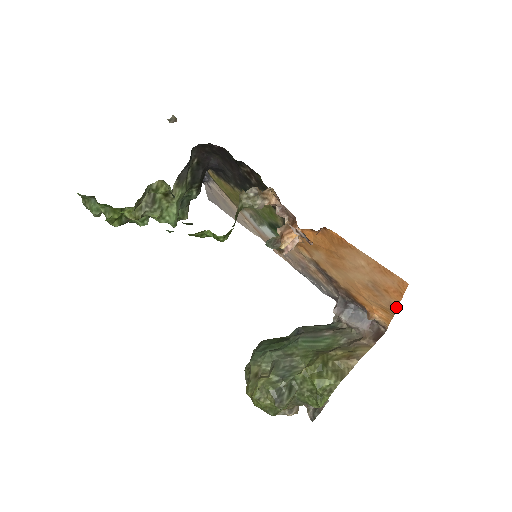
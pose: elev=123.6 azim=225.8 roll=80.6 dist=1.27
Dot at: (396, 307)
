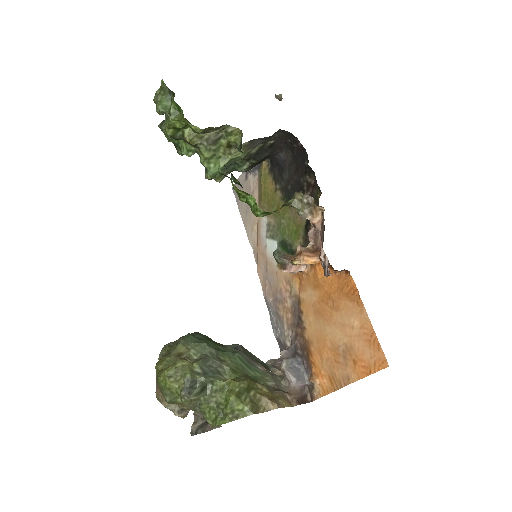
Dot at: (350, 382)
